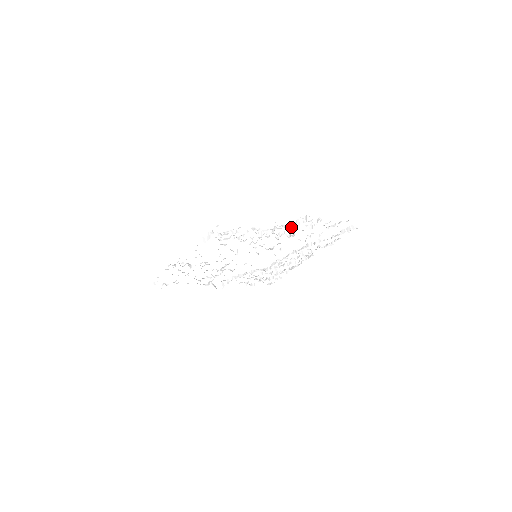
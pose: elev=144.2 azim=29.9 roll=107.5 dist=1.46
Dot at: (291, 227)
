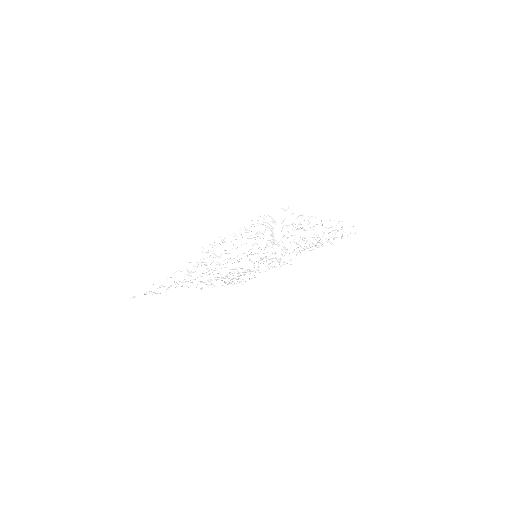
Dot at: (201, 261)
